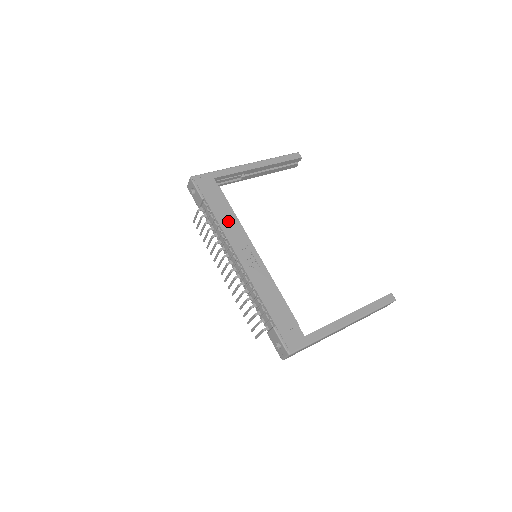
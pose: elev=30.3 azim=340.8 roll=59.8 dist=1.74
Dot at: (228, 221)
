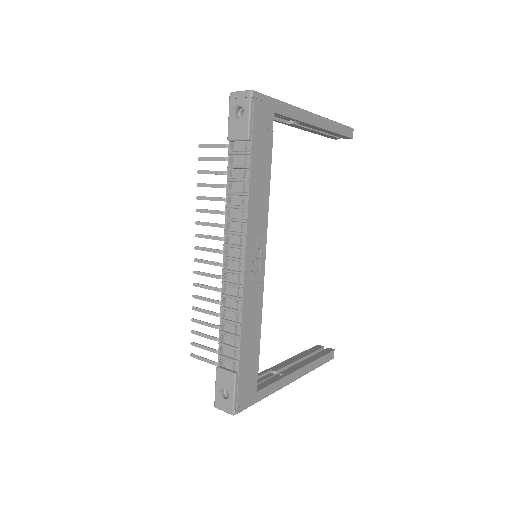
Dot at: (259, 195)
